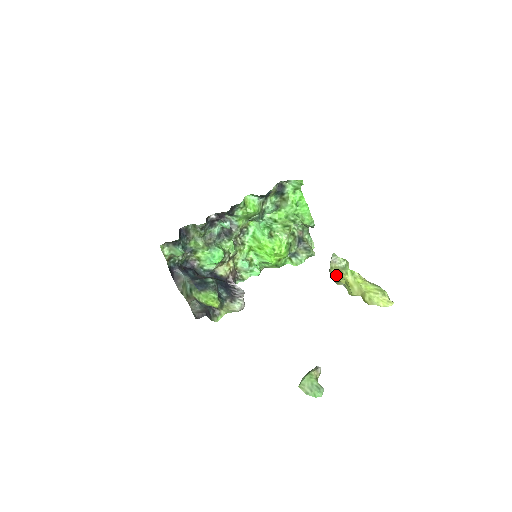
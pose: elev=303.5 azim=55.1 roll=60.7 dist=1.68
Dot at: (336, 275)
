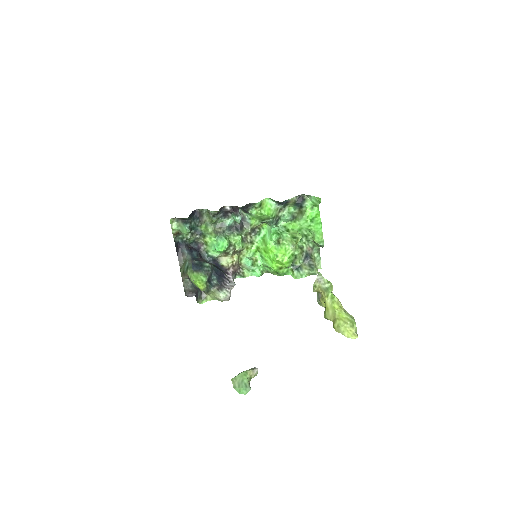
Dot at: (320, 295)
